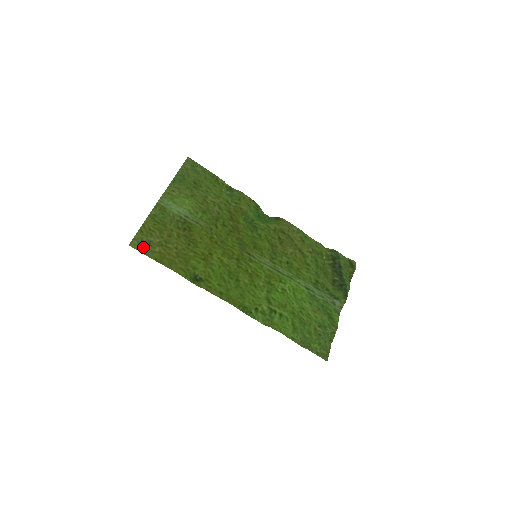
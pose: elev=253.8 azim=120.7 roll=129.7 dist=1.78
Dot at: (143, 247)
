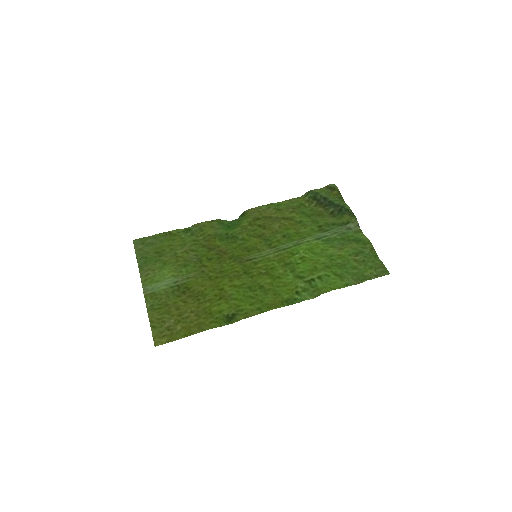
Dot at: (167, 337)
